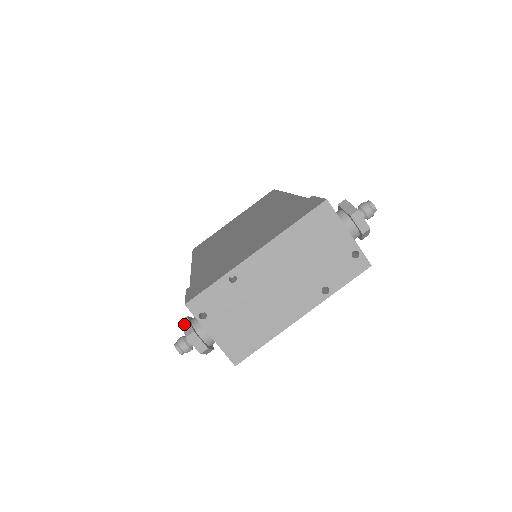
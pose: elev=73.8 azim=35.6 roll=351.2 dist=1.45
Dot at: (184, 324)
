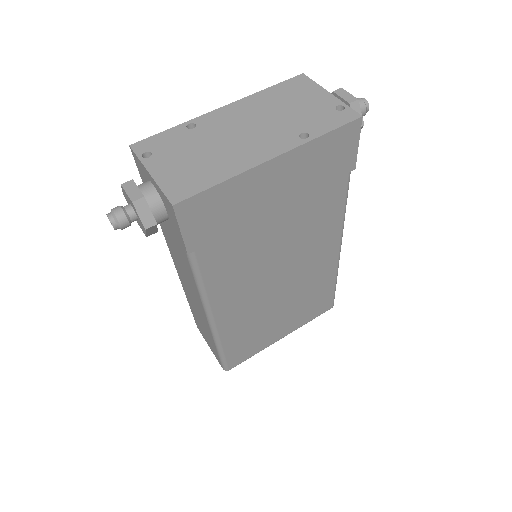
Dot at: occluded
